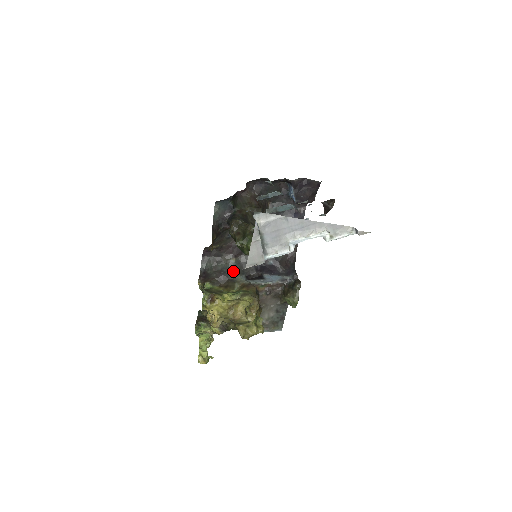
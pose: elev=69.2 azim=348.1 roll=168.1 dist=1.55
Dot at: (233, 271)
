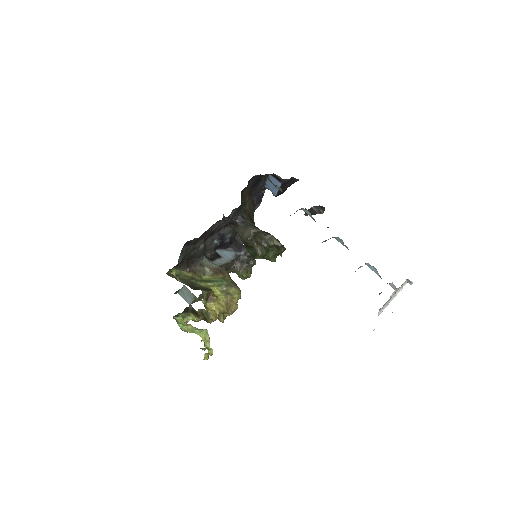
Dot at: (200, 254)
